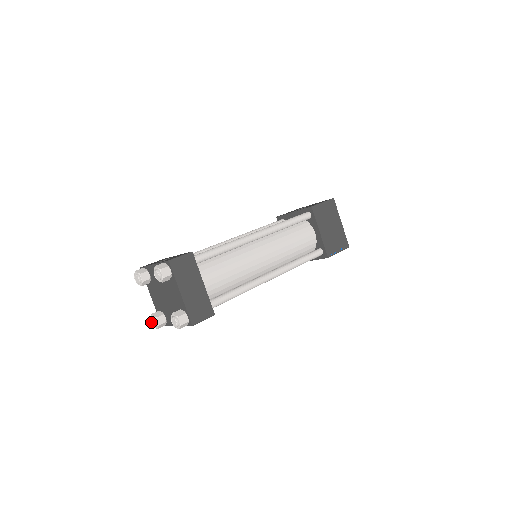
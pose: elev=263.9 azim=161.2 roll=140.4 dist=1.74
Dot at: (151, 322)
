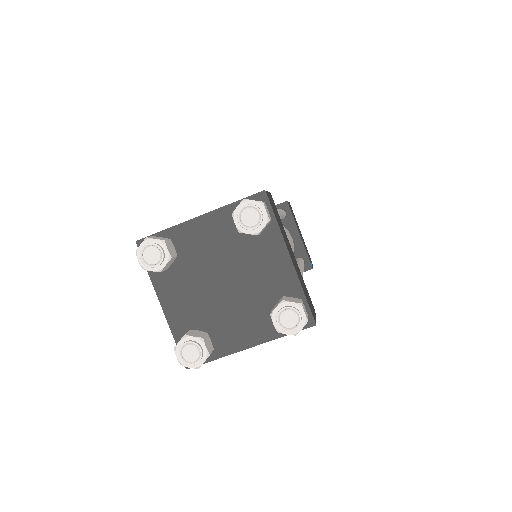
Dot at: (182, 355)
